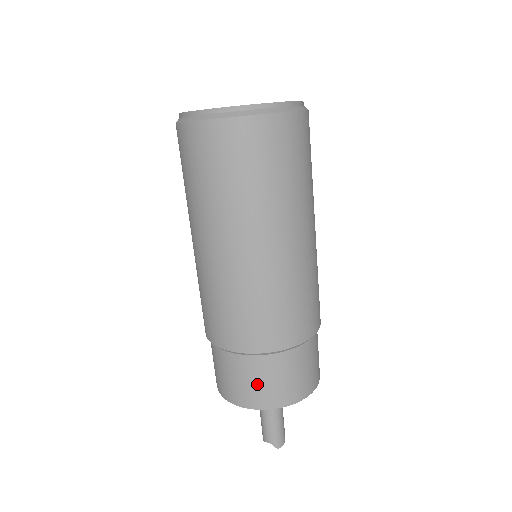
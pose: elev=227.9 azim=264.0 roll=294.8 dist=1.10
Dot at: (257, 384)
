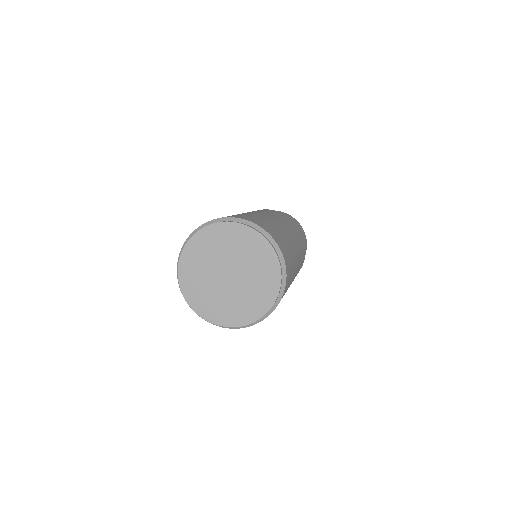
Dot at: occluded
